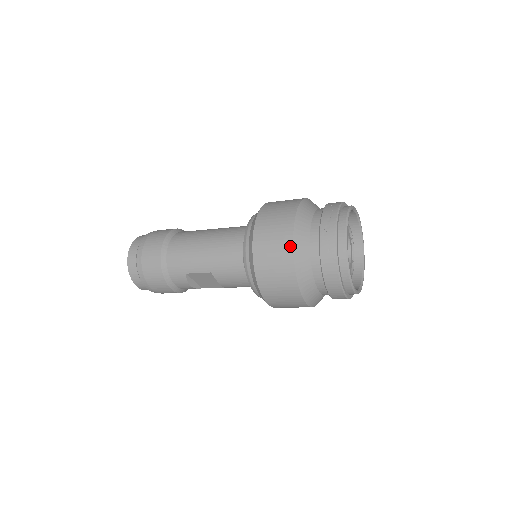
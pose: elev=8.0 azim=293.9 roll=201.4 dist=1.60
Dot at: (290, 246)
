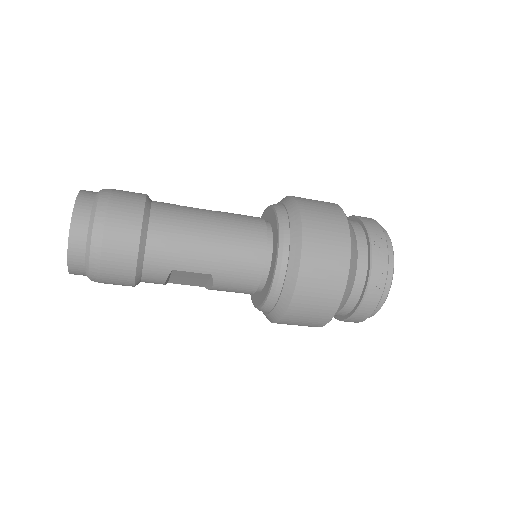
Dot at: (346, 270)
